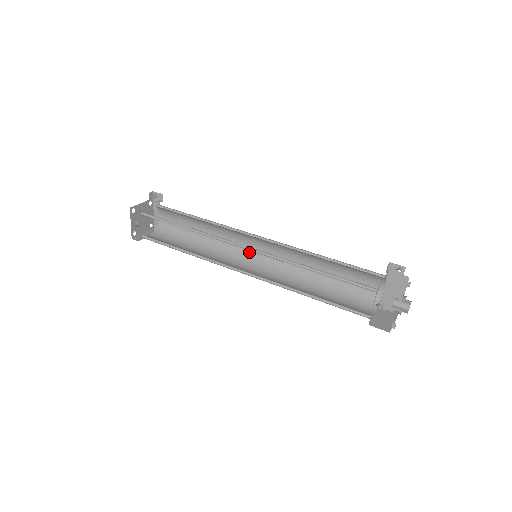
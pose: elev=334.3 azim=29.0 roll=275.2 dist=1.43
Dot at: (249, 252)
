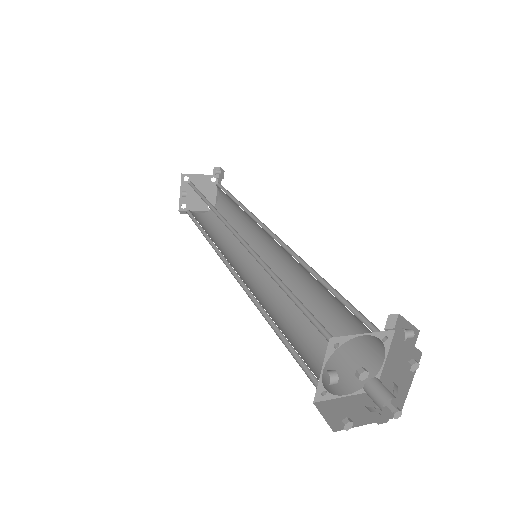
Dot at: (265, 255)
